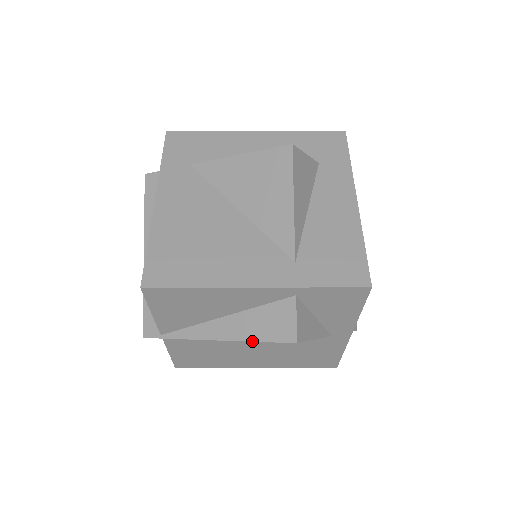
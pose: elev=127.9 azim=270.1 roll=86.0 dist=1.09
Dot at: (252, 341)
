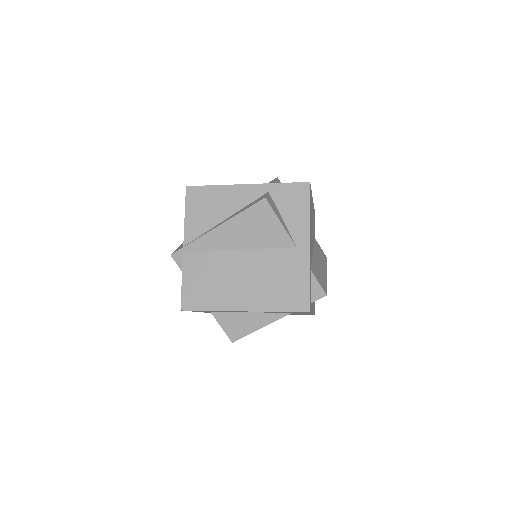
Dot at: (240, 213)
